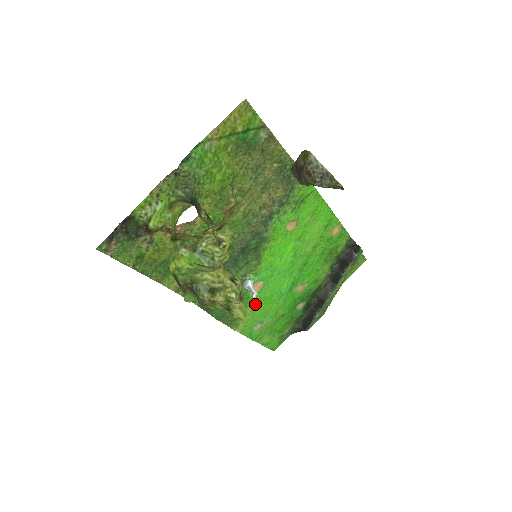
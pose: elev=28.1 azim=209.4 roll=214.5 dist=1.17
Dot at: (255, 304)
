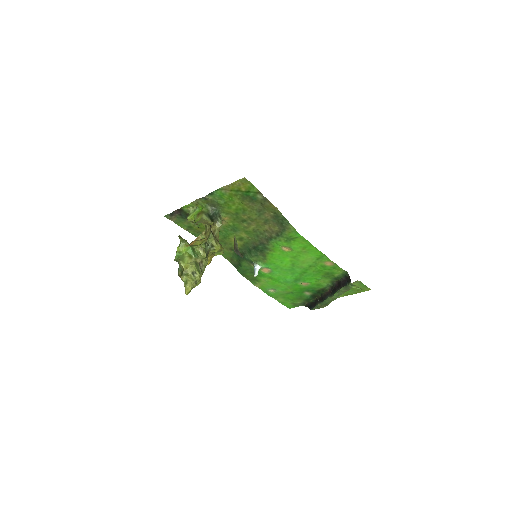
Dot at: (267, 278)
